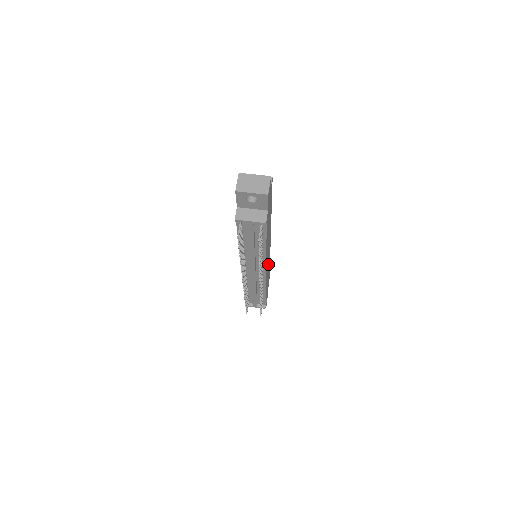
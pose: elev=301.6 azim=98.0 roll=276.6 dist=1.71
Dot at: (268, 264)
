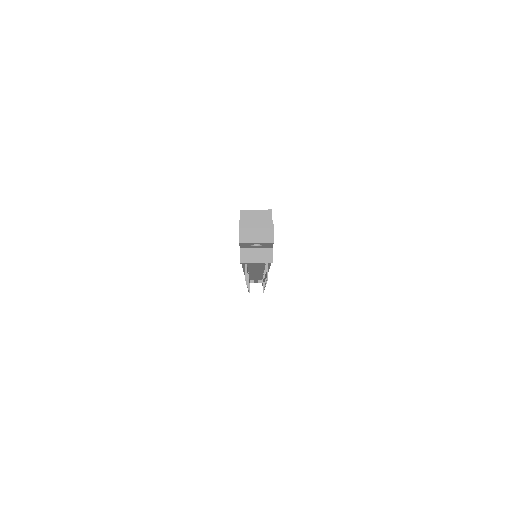
Dot at: occluded
